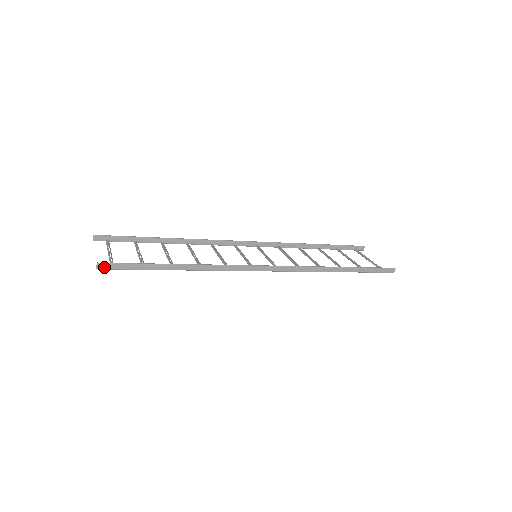
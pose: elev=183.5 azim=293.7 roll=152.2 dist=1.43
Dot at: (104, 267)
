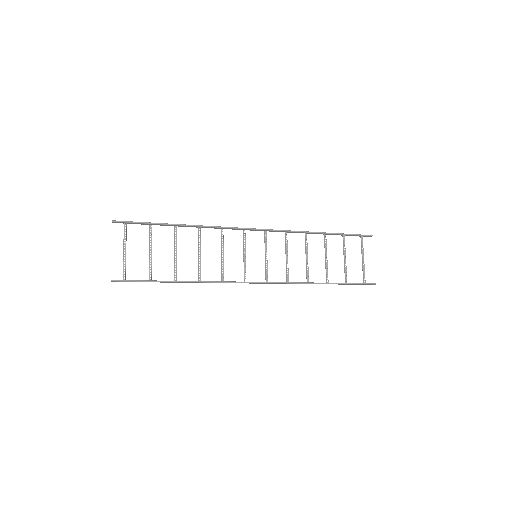
Dot at: occluded
